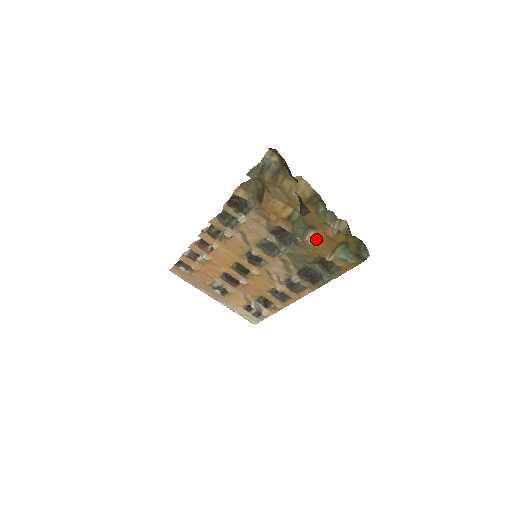
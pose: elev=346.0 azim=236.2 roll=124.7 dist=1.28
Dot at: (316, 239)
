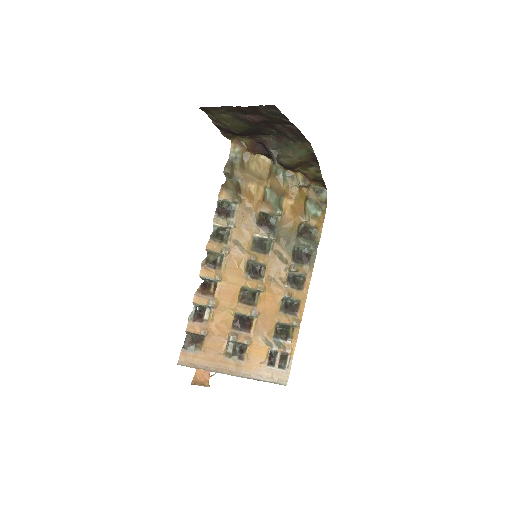
Dot at: (289, 206)
